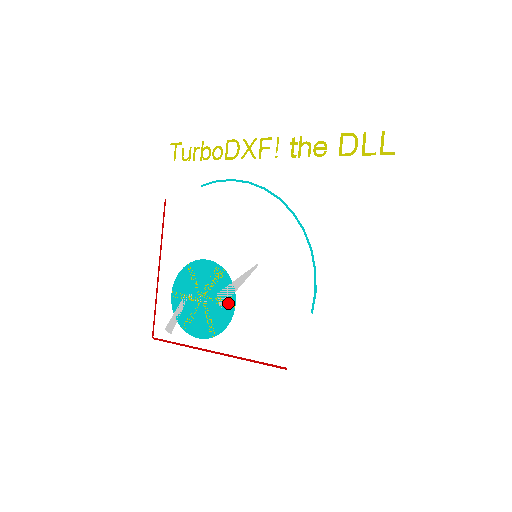
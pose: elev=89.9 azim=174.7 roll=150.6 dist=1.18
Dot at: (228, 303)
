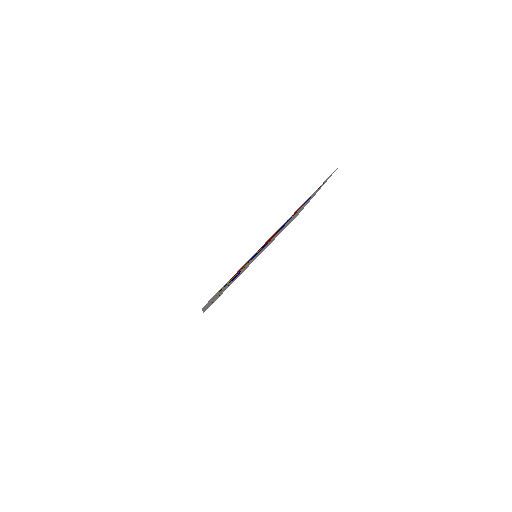
Dot at: occluded
